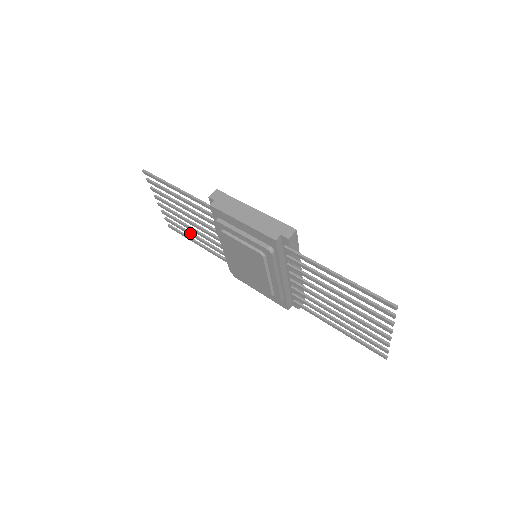
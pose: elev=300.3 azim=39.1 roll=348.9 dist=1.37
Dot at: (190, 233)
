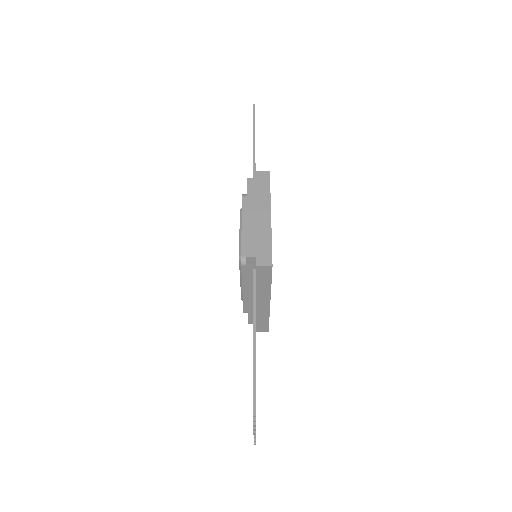
Dot at: occluded
